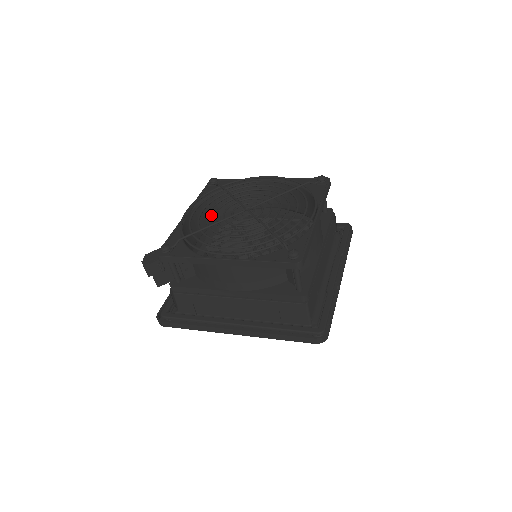
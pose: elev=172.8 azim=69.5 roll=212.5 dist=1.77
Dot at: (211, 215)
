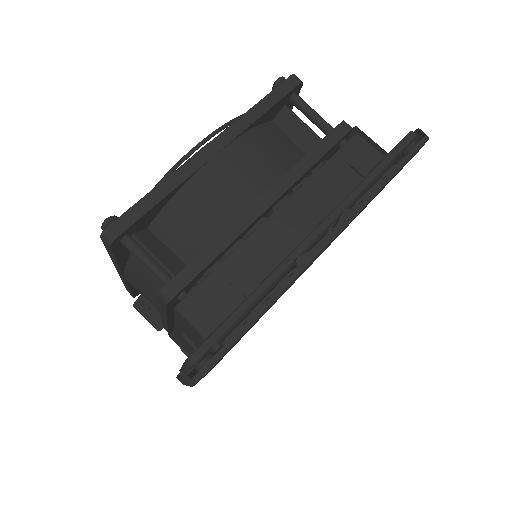
Dot at: occluded
